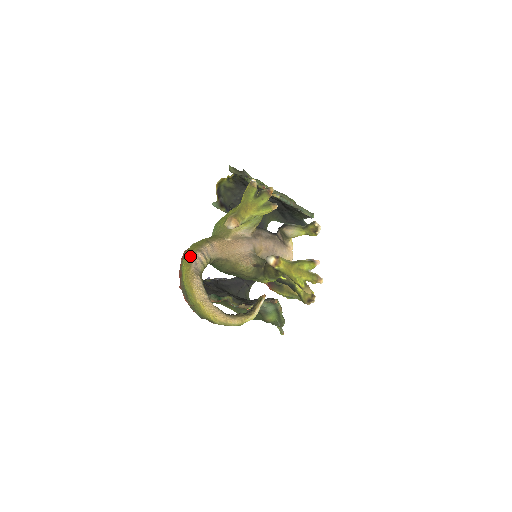
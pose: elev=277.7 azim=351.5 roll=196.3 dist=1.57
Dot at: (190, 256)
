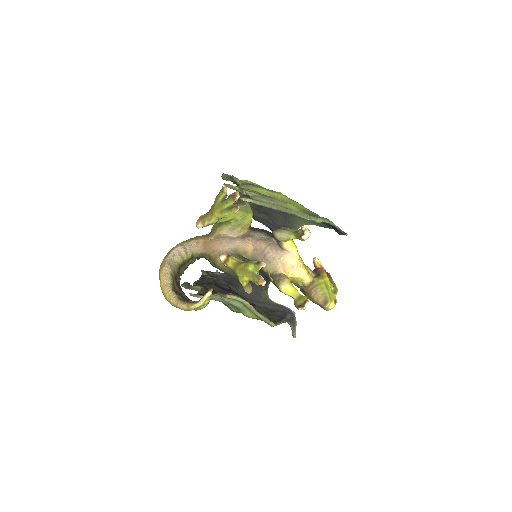
Dot at: (172, 249)
